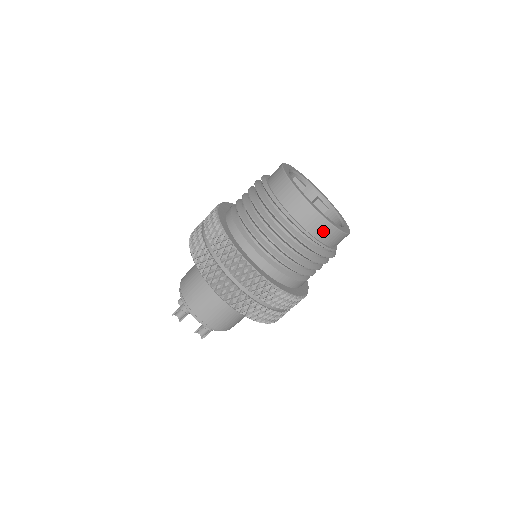
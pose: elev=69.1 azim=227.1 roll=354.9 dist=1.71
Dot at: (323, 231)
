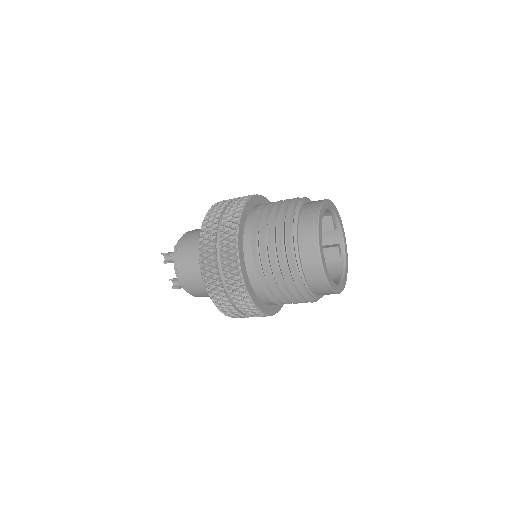
Dot at: (316, 278)
